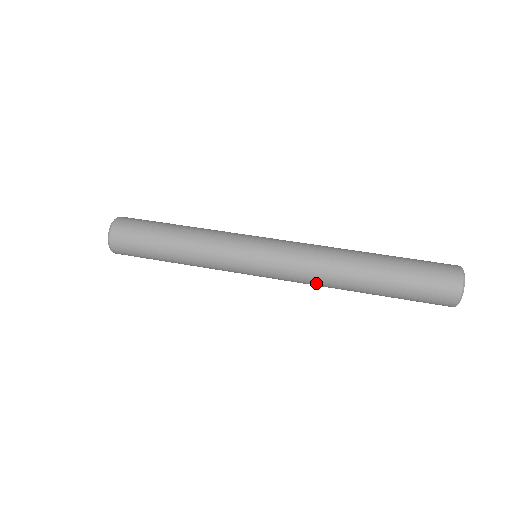
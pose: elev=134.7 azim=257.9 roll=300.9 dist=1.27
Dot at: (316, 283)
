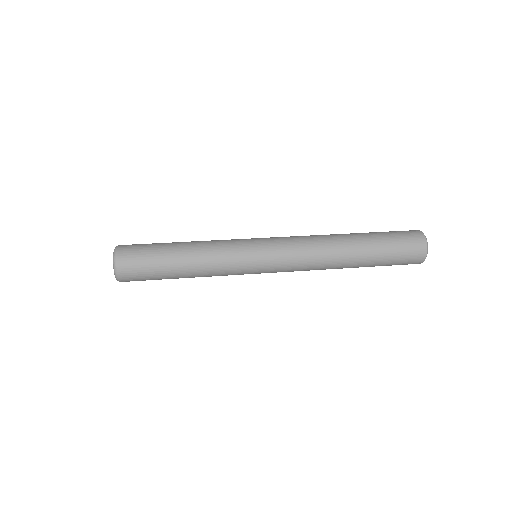
Dot at: occluded
